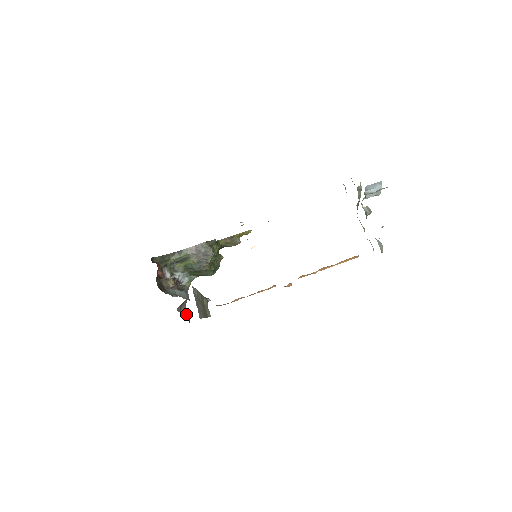
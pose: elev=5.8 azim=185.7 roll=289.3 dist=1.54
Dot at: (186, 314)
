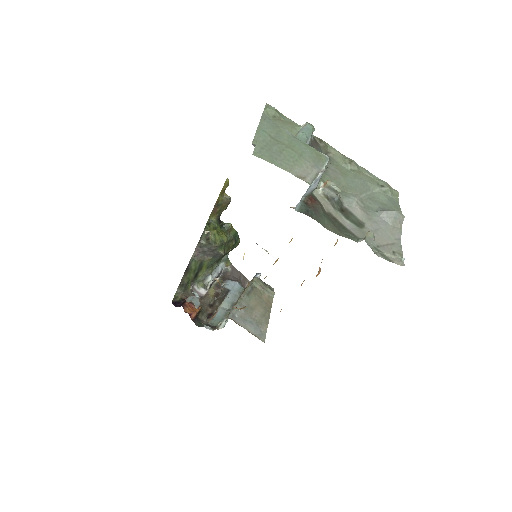
Dot at: occluded
